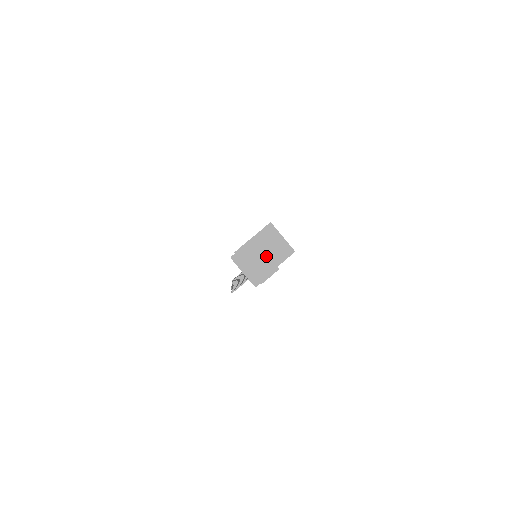
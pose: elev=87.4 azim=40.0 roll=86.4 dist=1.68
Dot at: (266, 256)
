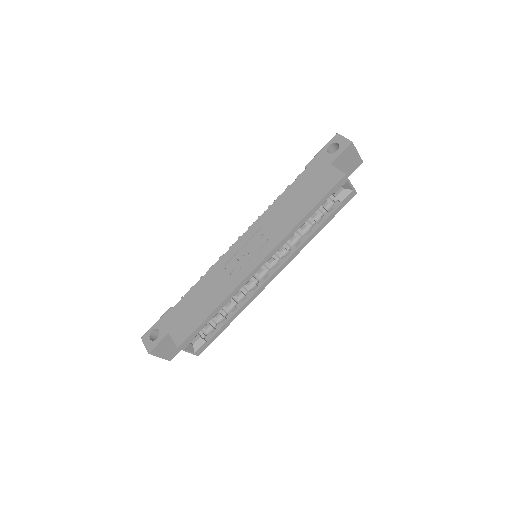
Dot at: (160, 357)
